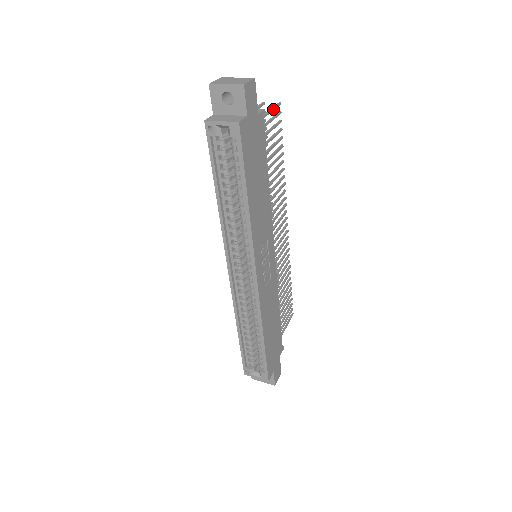
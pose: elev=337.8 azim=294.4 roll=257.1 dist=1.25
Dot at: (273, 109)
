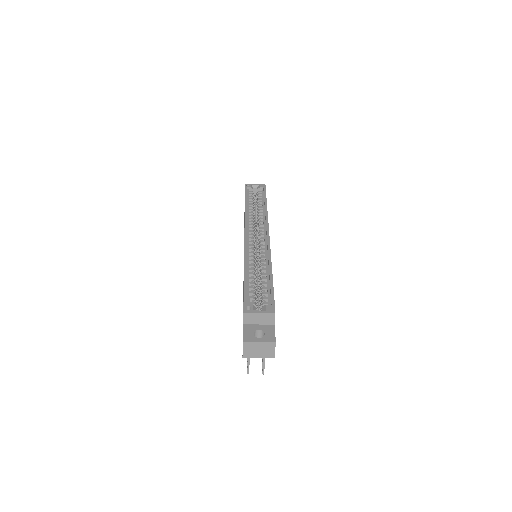
Dot at: occluded
